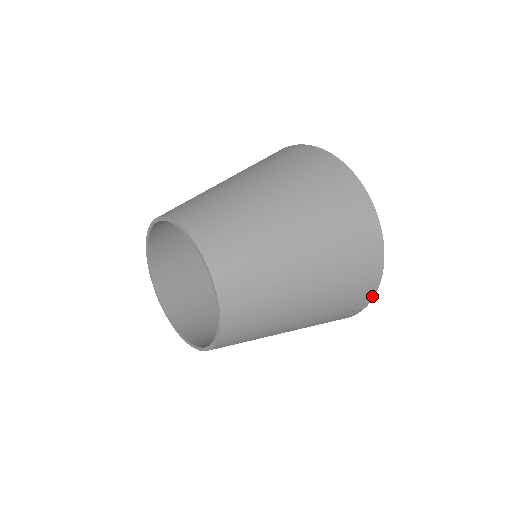
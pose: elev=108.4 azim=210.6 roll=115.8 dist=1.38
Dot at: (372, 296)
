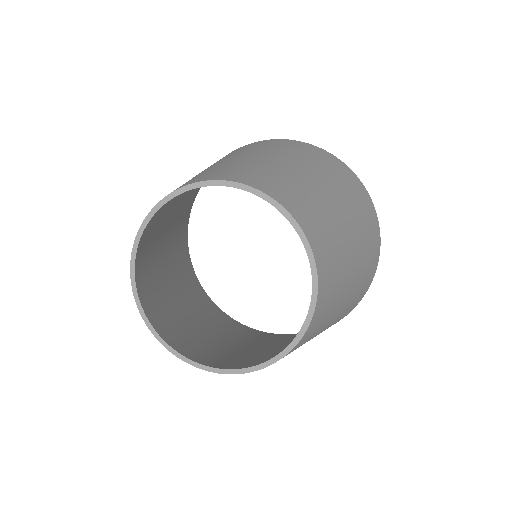
Dot at: occluded
